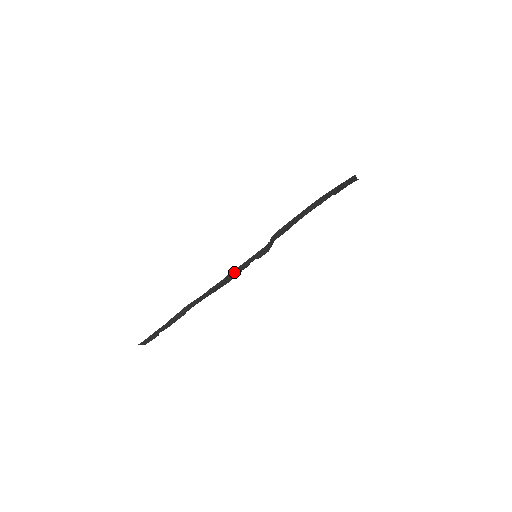
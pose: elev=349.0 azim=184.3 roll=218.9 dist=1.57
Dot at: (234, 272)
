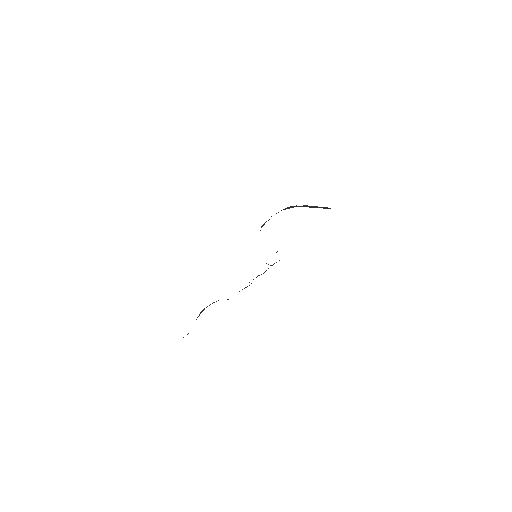
Dot at: occluded
